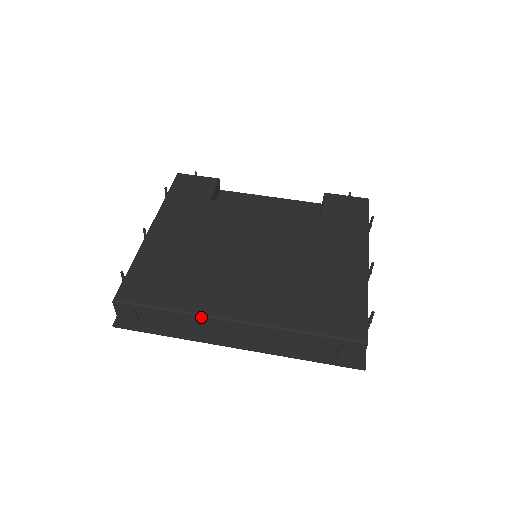
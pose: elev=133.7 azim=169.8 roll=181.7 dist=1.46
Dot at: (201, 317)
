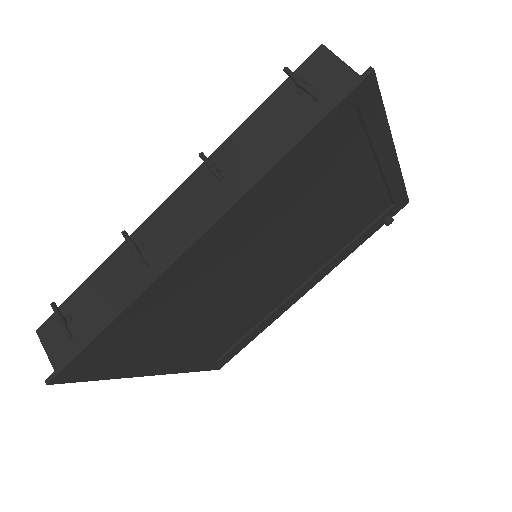
Dot at: (124, 232)
